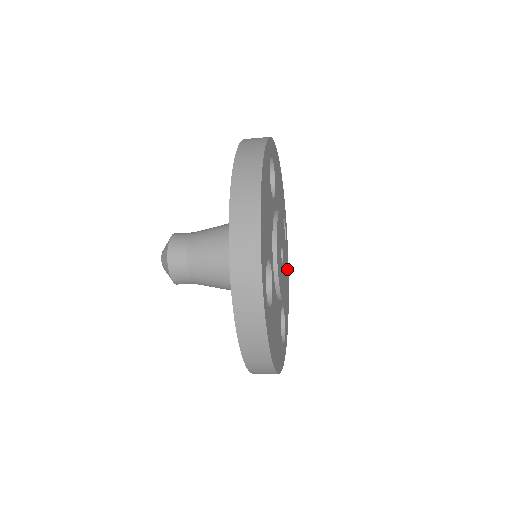
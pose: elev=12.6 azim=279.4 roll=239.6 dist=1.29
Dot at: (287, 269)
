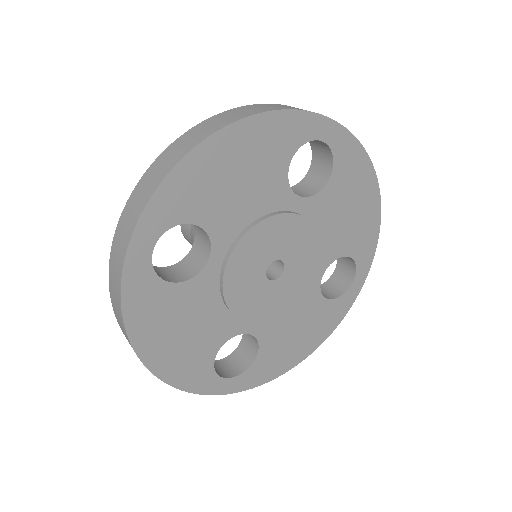
Dot at: (357, 172)
